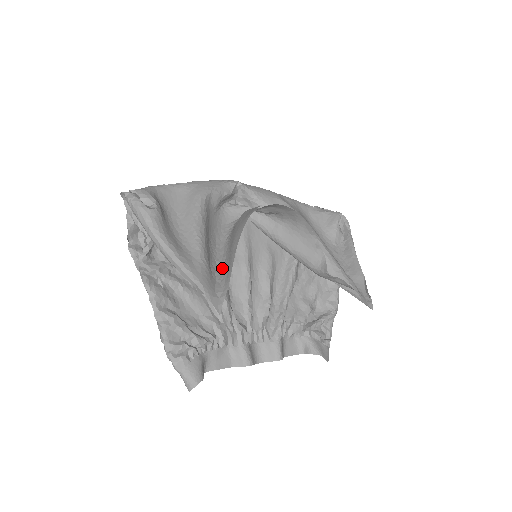
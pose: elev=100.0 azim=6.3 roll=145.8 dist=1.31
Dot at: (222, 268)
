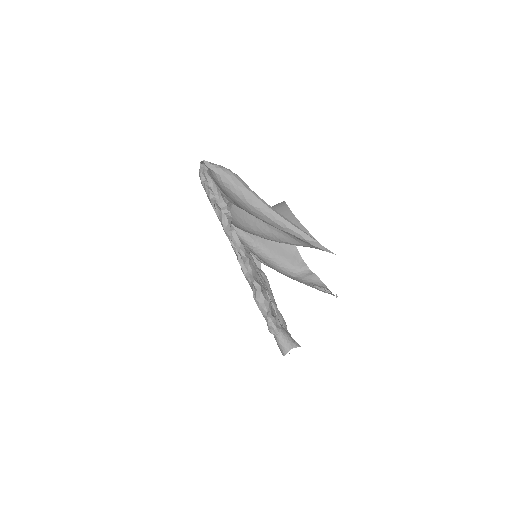
Dot at: occluded
